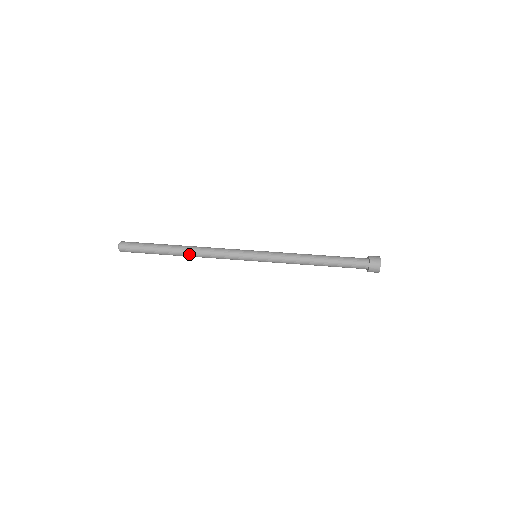
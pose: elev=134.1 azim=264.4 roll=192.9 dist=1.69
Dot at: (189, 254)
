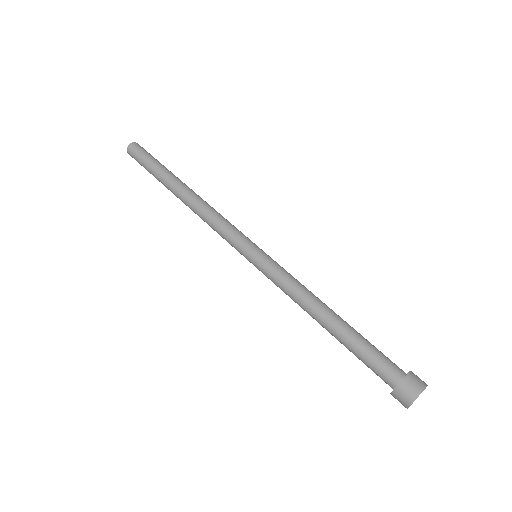
Dot at: (185, 203)
